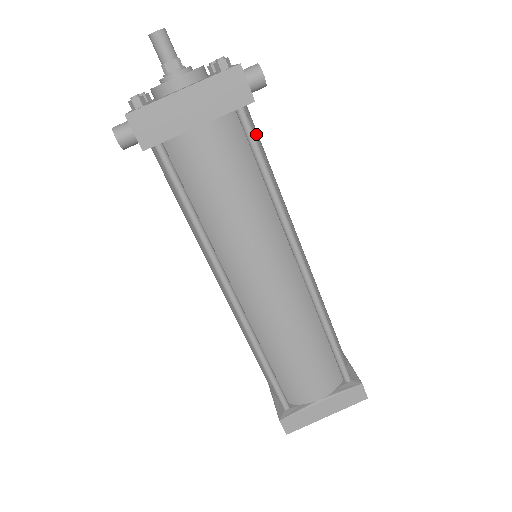
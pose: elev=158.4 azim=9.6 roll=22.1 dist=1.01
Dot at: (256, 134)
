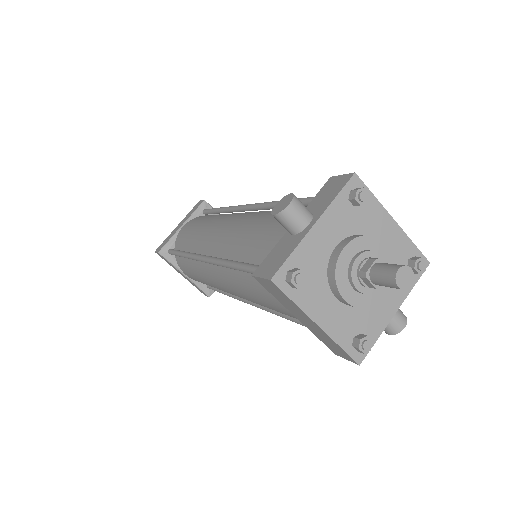
Dot at: occluded
